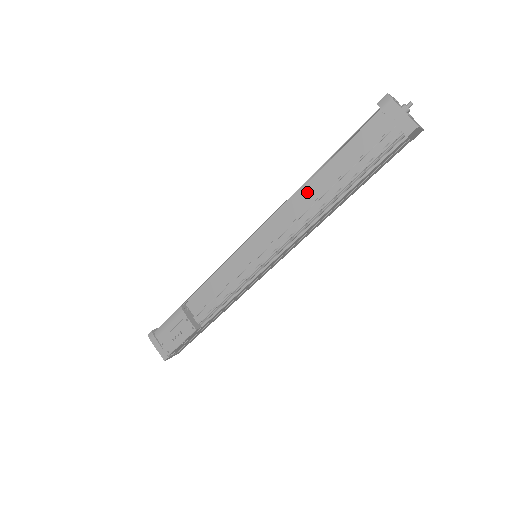
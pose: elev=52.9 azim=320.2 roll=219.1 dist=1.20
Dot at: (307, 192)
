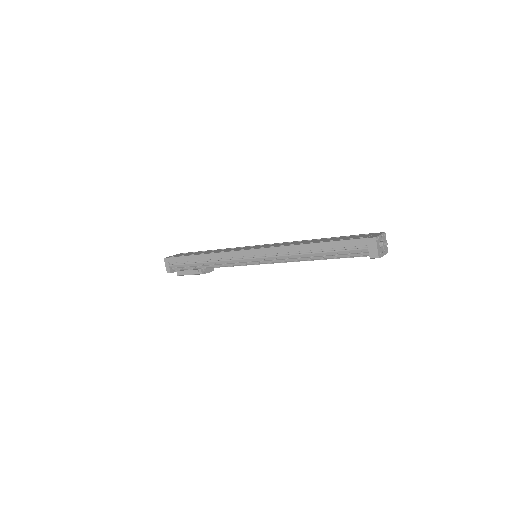
Dot at: occluded
